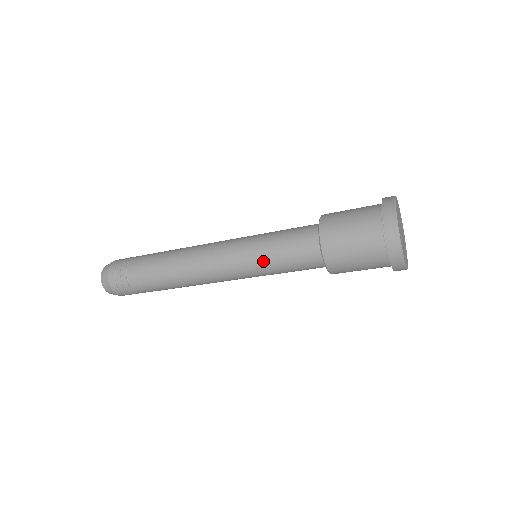
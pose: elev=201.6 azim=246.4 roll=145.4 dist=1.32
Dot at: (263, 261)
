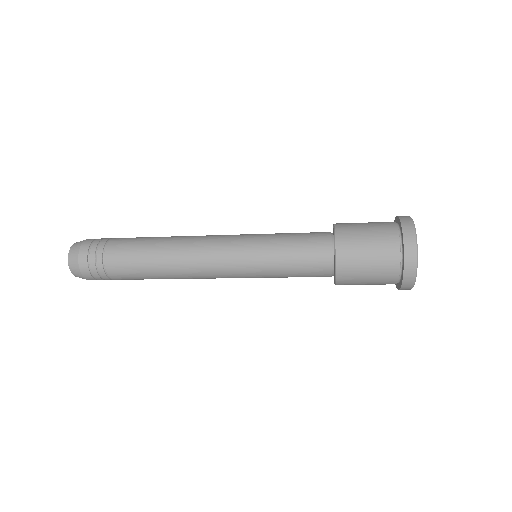
Dot at: (270, 273)
